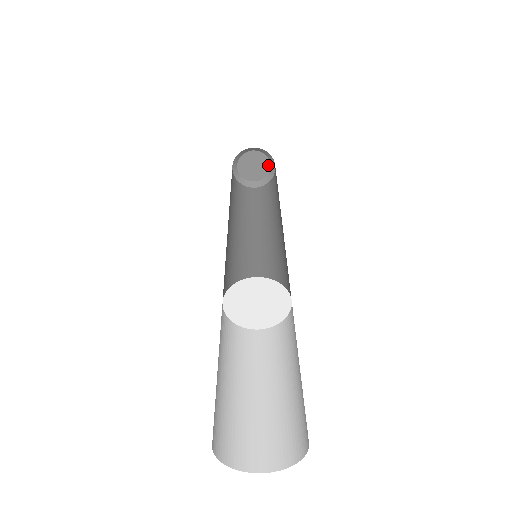
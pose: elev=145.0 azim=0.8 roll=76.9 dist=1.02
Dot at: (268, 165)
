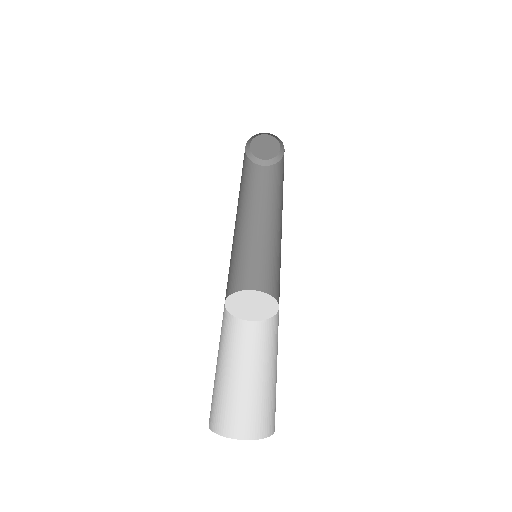
Dot at: (278, 148)
